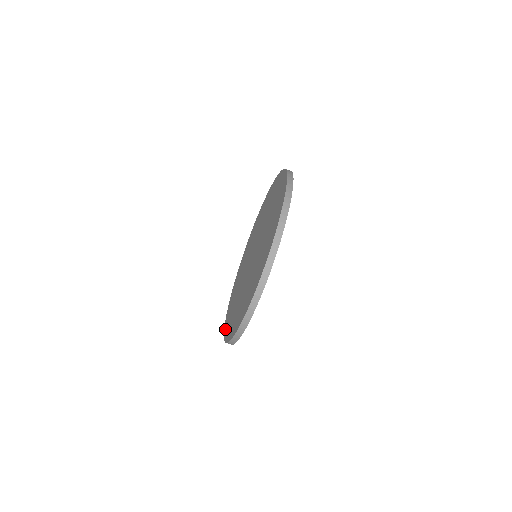
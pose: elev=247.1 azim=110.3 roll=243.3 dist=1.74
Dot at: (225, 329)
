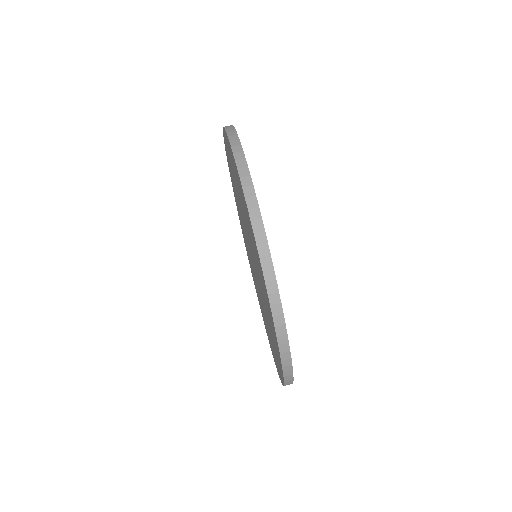
Dot at: occluded
